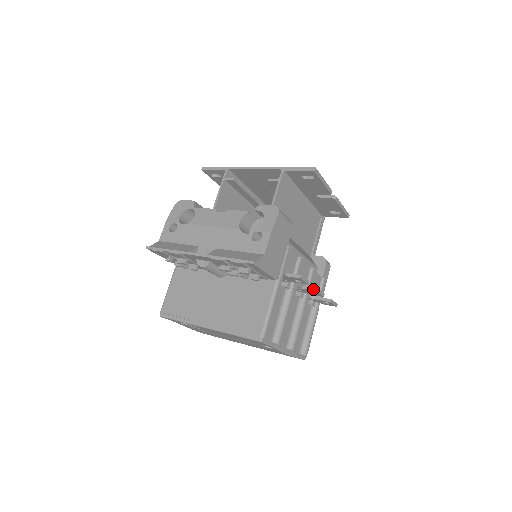
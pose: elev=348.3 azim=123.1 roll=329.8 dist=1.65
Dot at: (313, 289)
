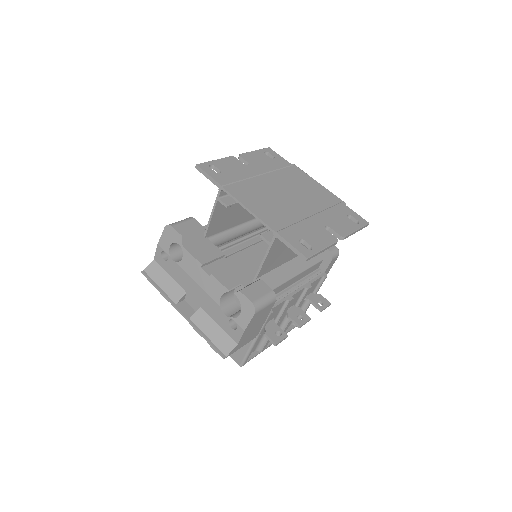
Dot at: (296, 325)
